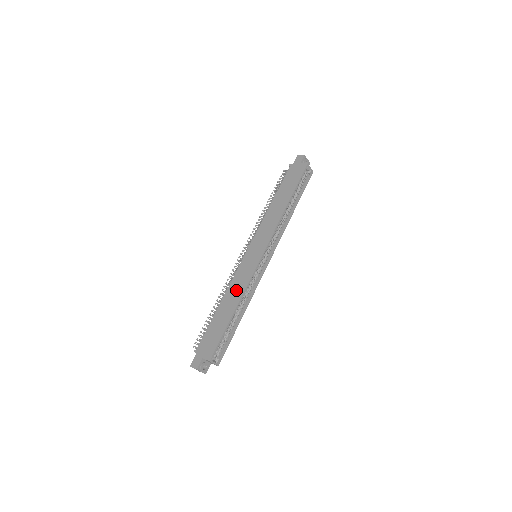
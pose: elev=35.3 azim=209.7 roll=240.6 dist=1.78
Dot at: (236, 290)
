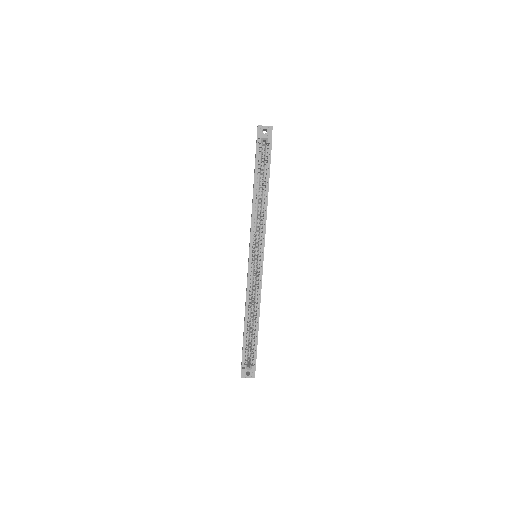
Dot at: occluded
